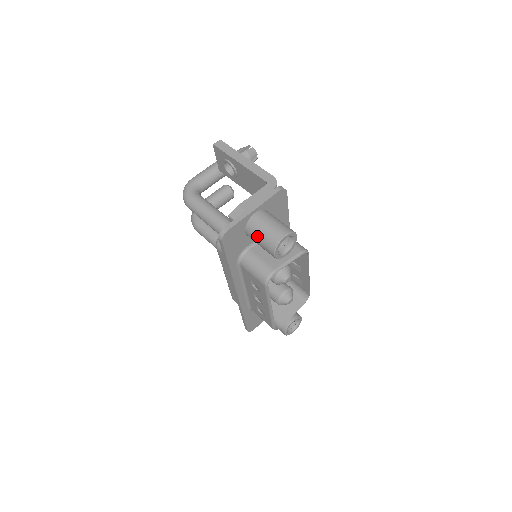
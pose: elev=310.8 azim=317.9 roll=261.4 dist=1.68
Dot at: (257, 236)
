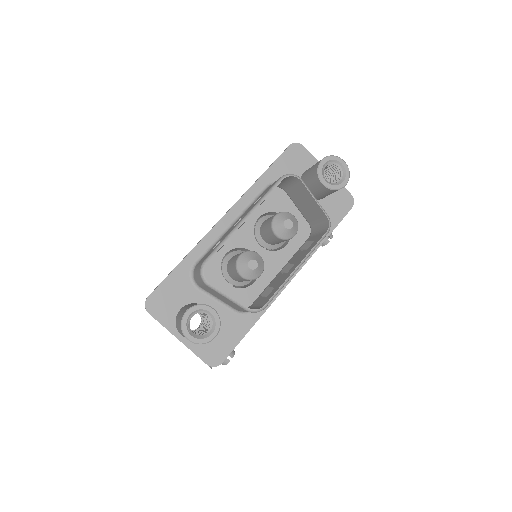
Dot at: occluded
